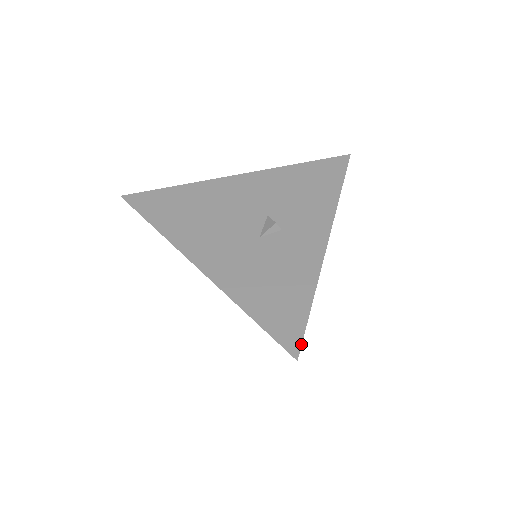
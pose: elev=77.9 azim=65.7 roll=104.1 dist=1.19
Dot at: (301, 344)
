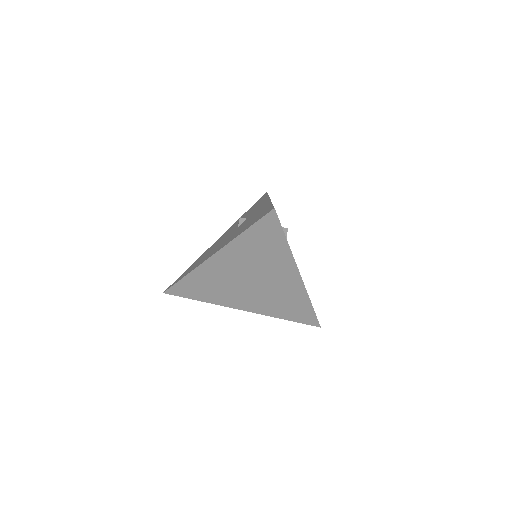
Dot at: (273, 207)
